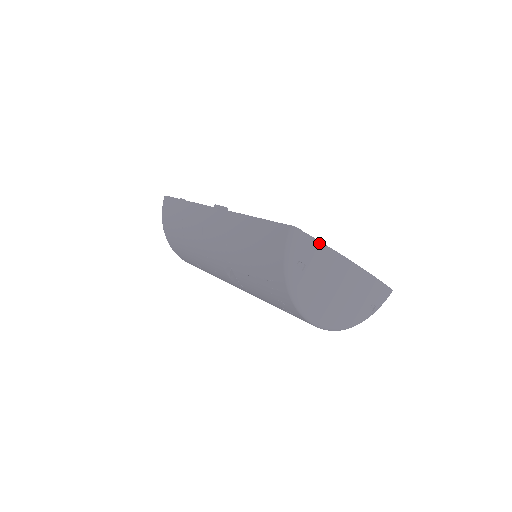
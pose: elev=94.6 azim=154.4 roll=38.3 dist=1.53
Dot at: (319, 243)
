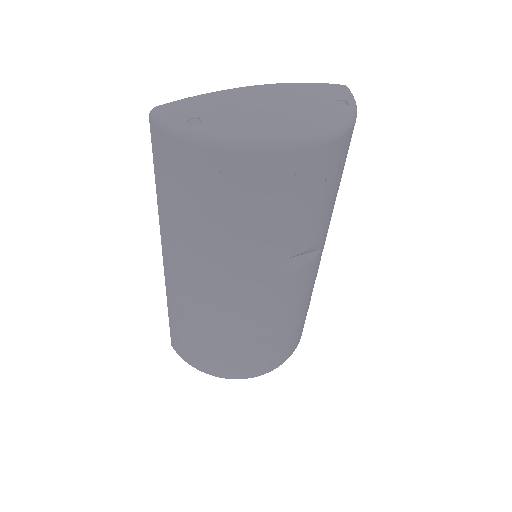
Dot at: (190, 99)
